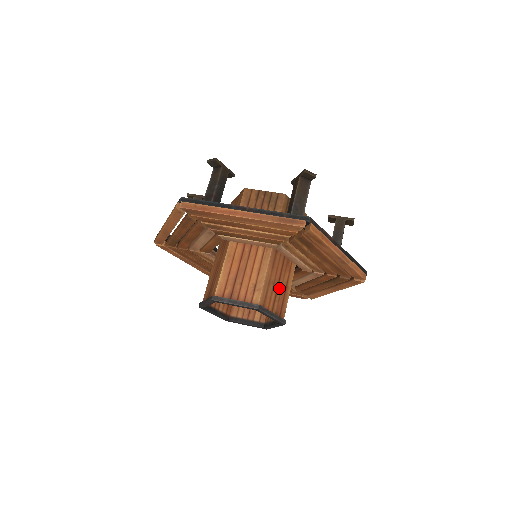
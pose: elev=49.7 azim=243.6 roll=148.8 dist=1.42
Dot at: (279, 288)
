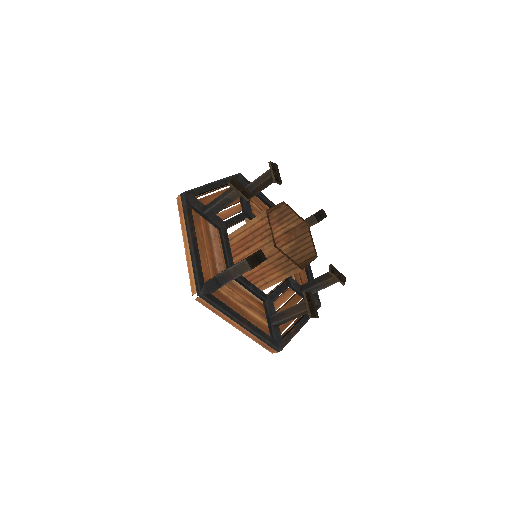
Dot at: occluded
